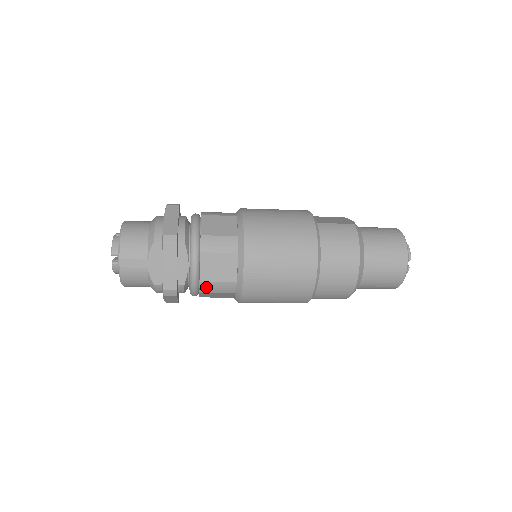
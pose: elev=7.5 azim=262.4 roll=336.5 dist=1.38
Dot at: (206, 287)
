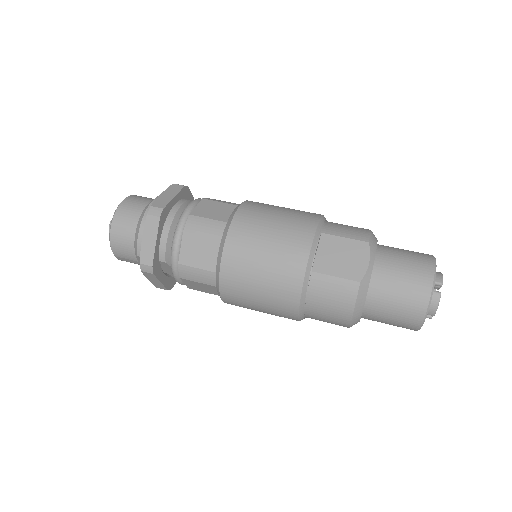
Dot at: occluded
